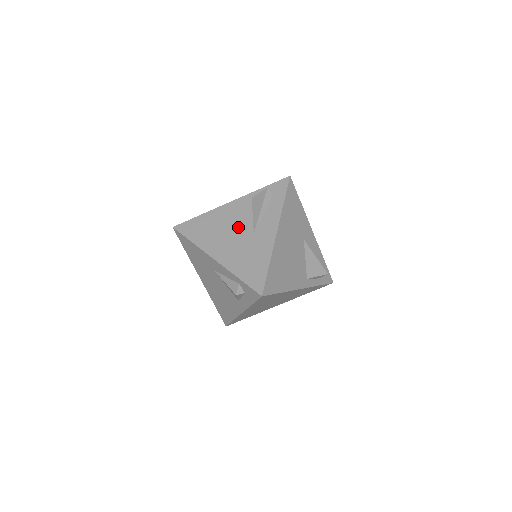
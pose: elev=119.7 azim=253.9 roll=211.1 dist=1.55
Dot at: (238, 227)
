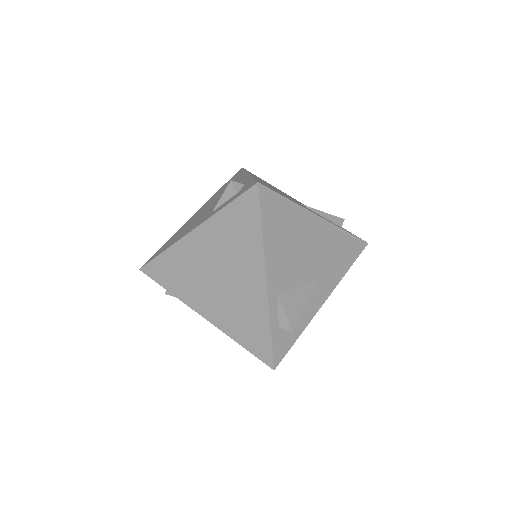
Dot at: occluded
